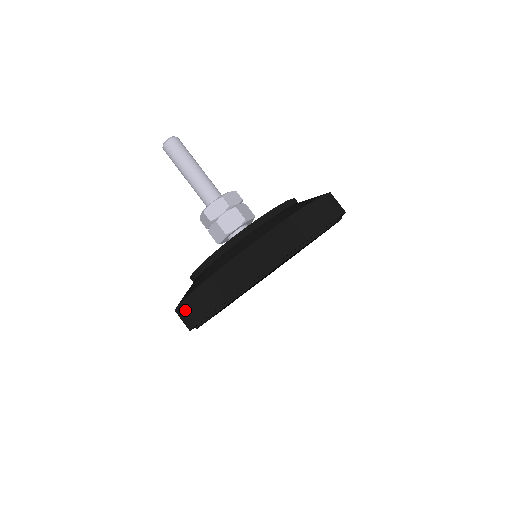
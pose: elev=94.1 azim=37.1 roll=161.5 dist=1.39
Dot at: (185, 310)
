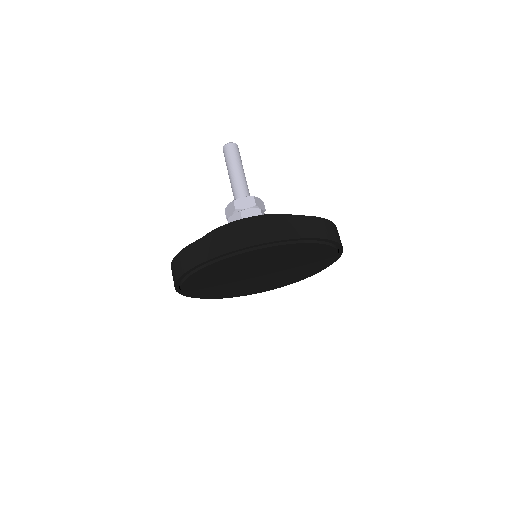
Dot at: (188, 253)
